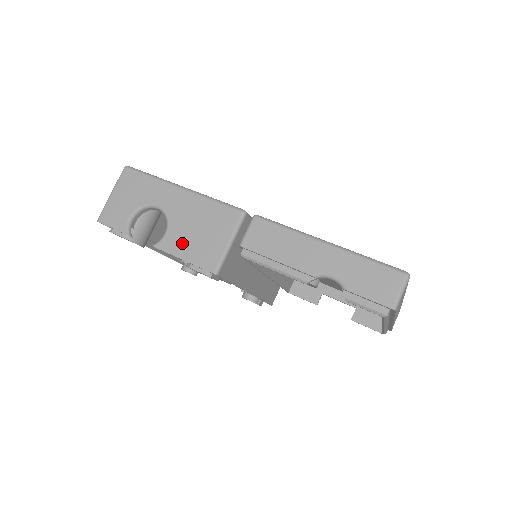
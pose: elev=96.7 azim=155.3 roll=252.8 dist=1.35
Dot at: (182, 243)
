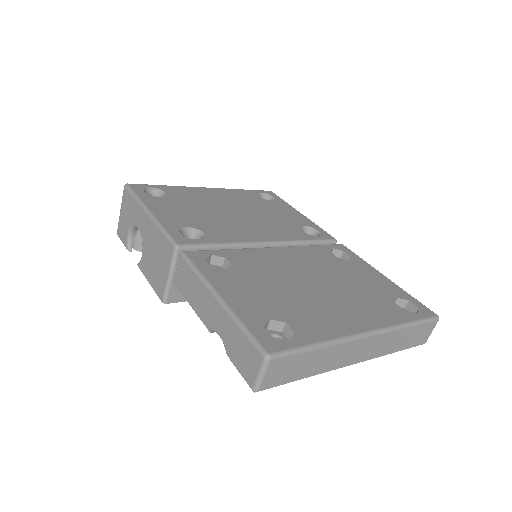
Dot at: (148, 267)
